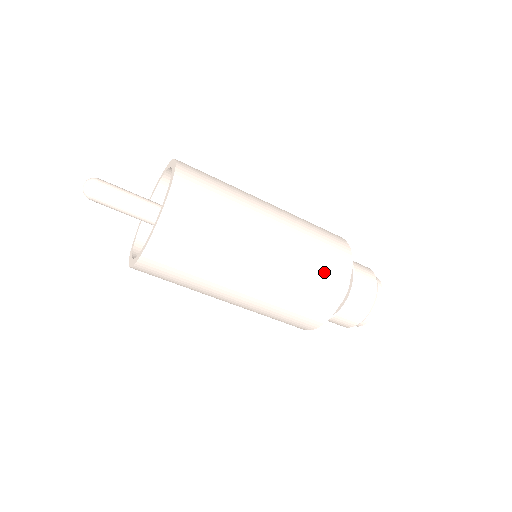
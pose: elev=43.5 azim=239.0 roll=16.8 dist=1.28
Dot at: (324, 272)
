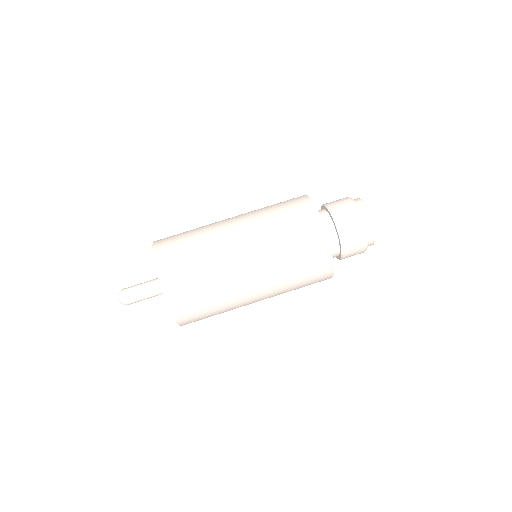
Dot at: occluded
